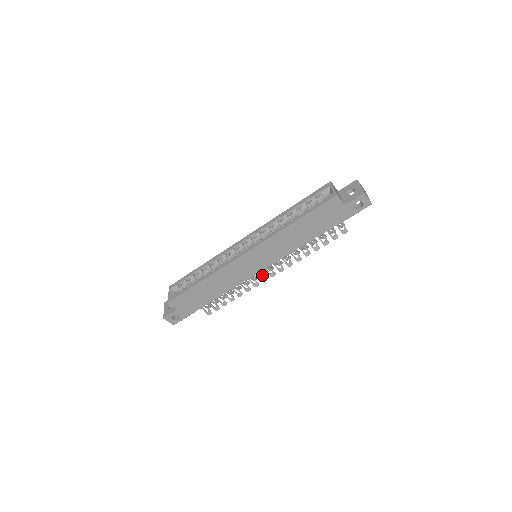
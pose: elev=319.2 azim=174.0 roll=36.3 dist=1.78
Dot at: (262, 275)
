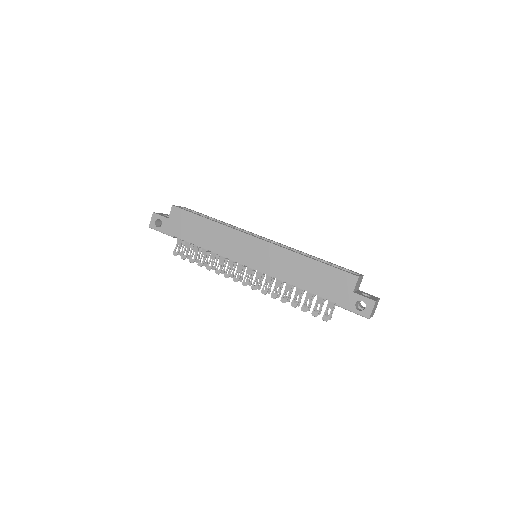
Dot at: occluded
